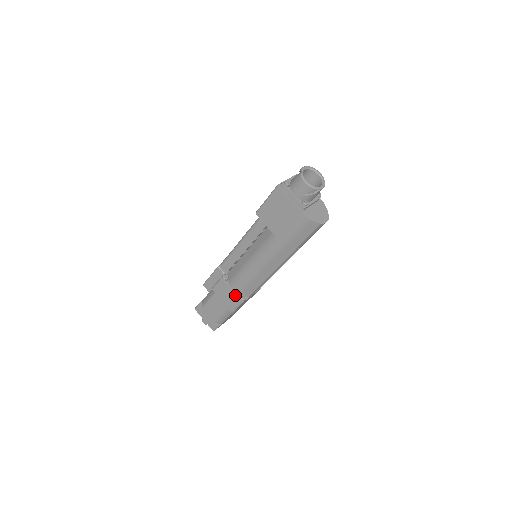
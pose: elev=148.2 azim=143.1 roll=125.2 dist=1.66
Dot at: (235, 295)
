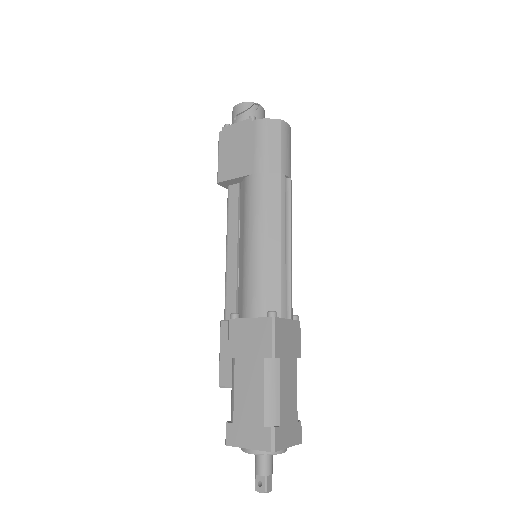
Dot at: (258, 318)
